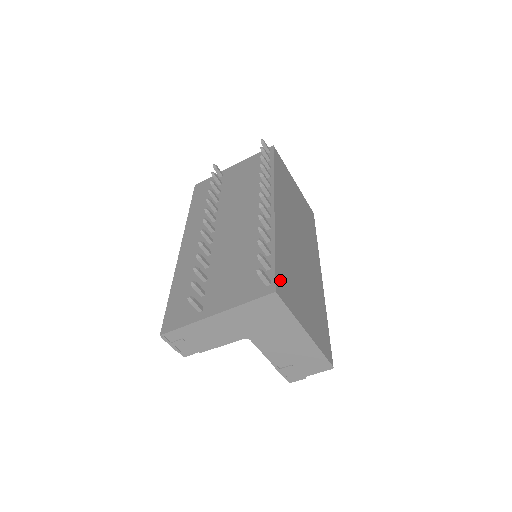
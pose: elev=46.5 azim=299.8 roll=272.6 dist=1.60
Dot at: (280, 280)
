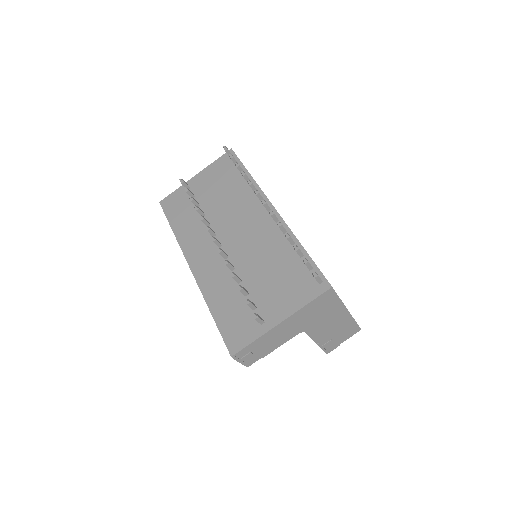
Dot at: occluded
